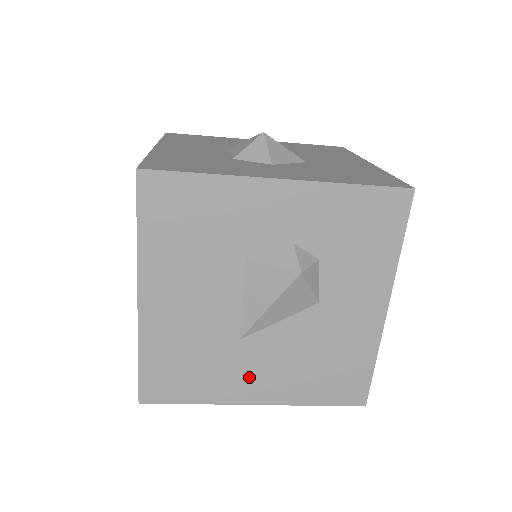
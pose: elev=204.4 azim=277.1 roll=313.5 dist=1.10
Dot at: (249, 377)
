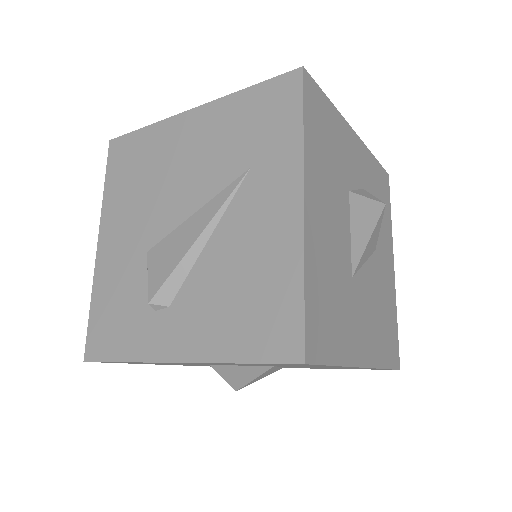
Dot at: (359, 328)
